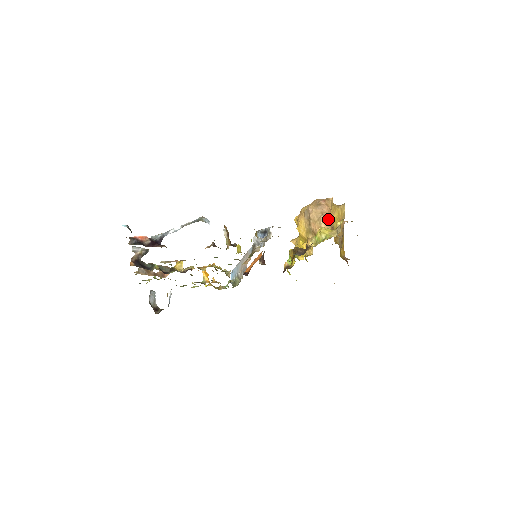
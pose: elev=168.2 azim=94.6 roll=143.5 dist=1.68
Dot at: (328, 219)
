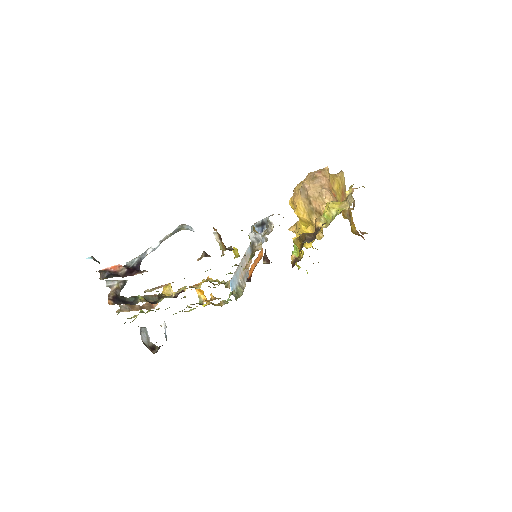
Dot at: (330, 192)
